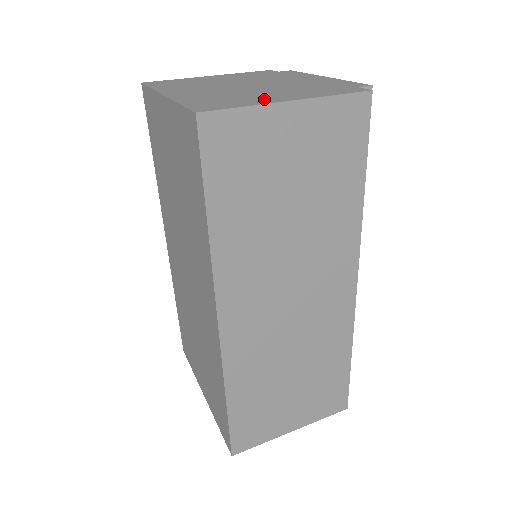
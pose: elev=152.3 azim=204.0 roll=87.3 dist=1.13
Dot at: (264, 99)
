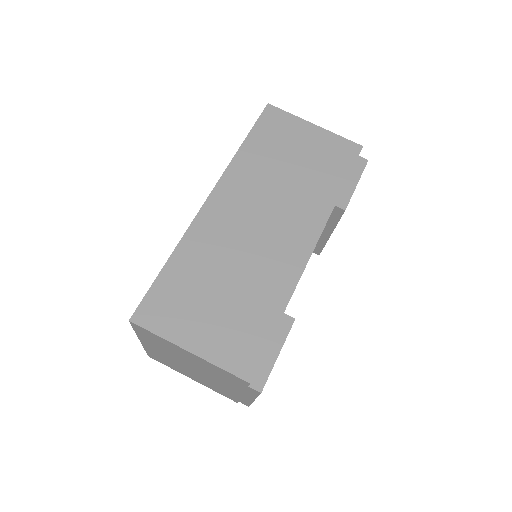
Dot at: occluded
